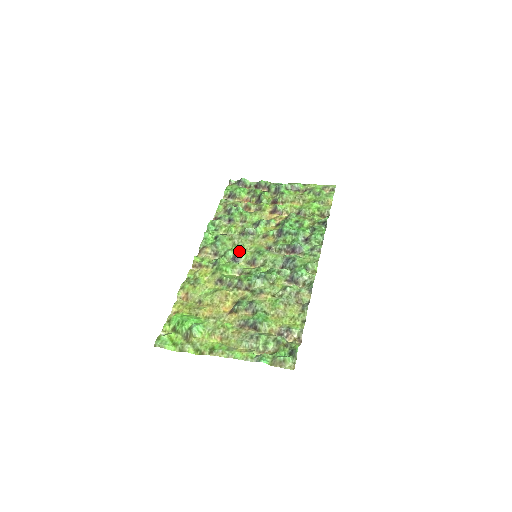
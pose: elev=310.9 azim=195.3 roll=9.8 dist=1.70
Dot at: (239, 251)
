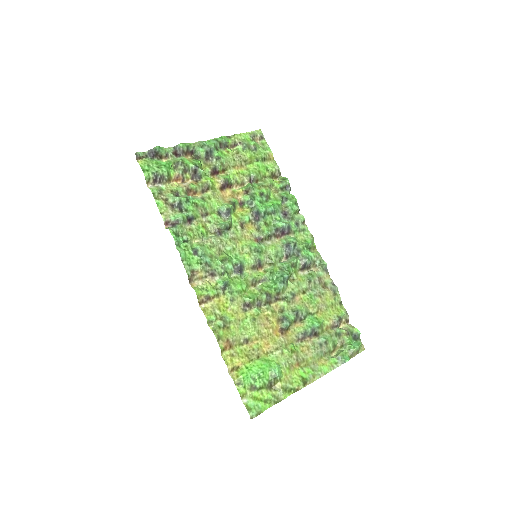
Dot at: (234, 258)
